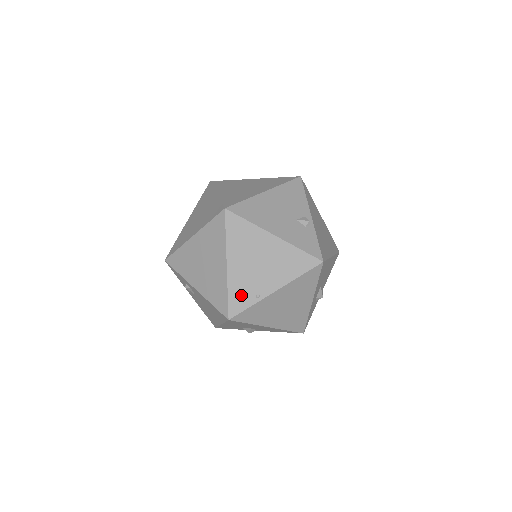
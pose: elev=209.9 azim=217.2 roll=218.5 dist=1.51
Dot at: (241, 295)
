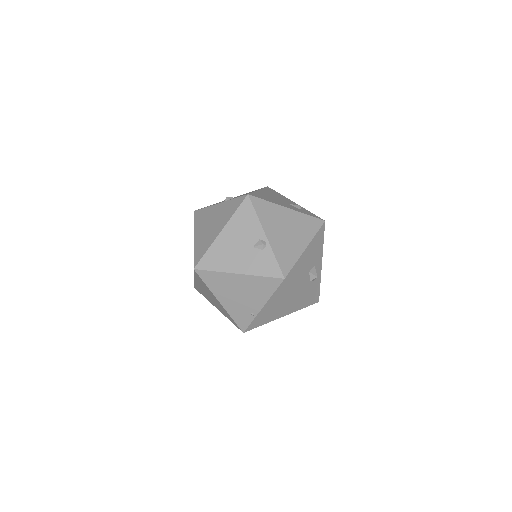
Dot at: (241, 317)
